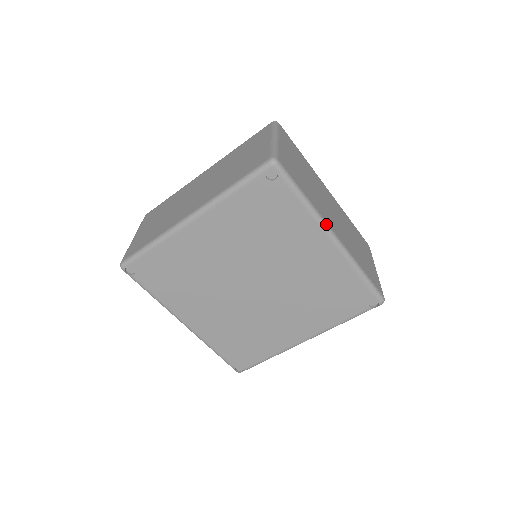
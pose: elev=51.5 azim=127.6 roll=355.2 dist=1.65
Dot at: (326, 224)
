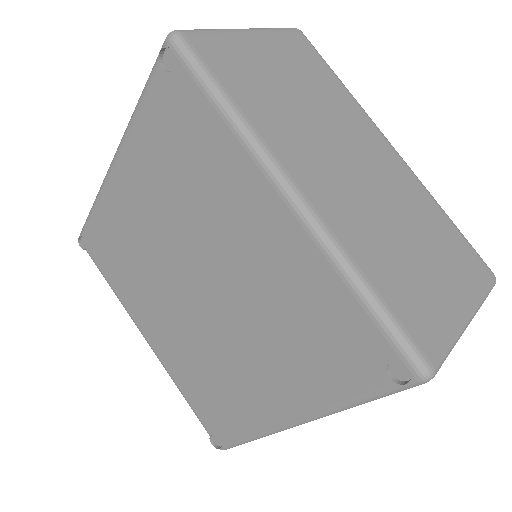
Dot at: (274, 163)
